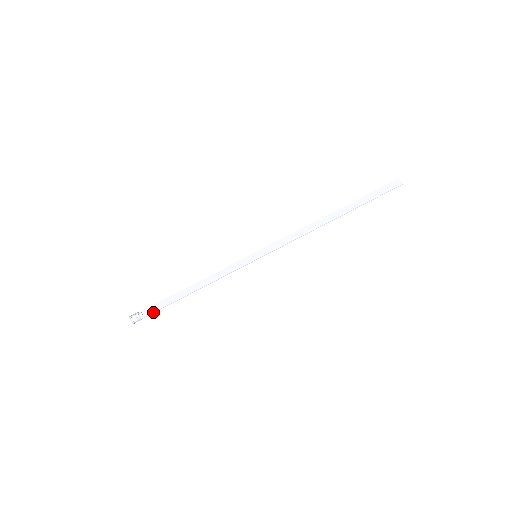
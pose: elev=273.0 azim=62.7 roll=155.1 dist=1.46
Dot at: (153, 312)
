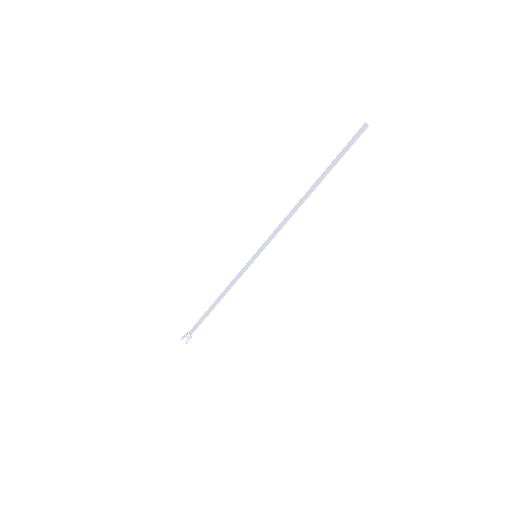
Dot at: (195, 330)
